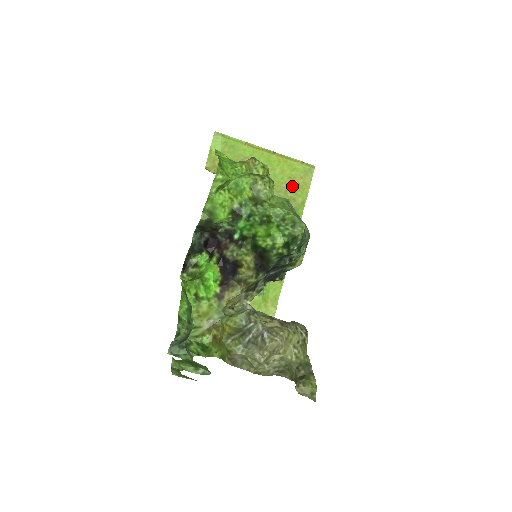
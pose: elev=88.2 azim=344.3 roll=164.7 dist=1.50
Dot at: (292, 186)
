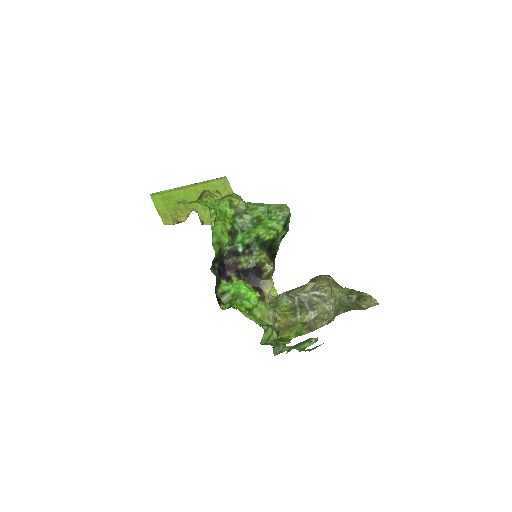
Dot at: occluded
